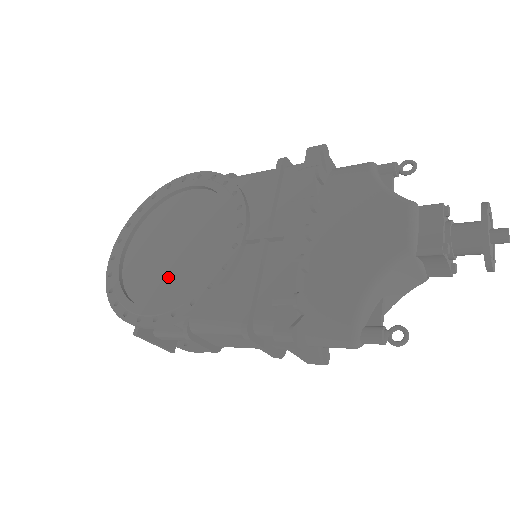
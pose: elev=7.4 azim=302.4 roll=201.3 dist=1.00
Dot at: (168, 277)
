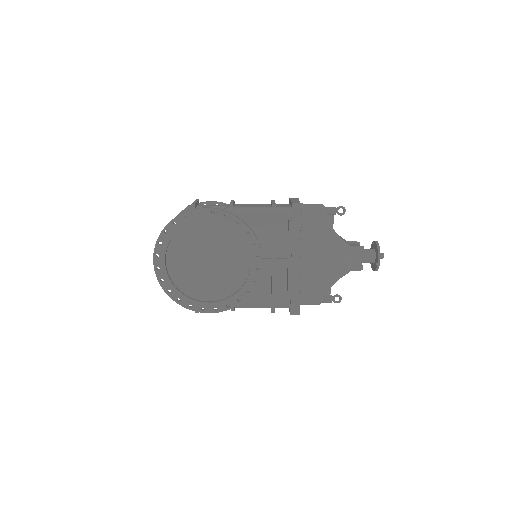
Dot at: (212, 283)
